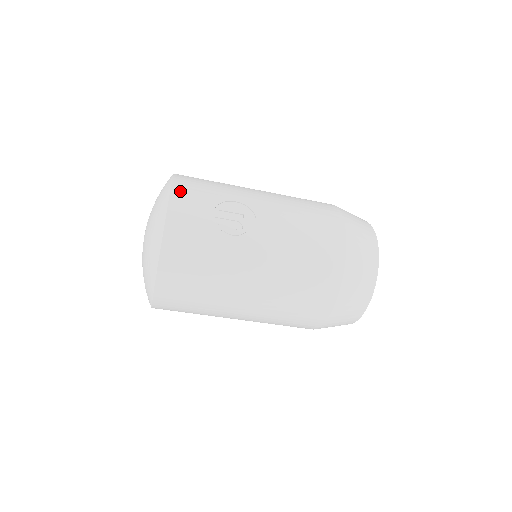
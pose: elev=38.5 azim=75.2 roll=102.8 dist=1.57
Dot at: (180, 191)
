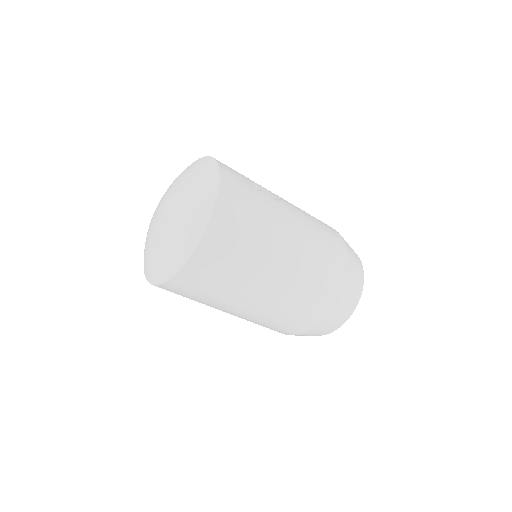
Dot at: occluded
